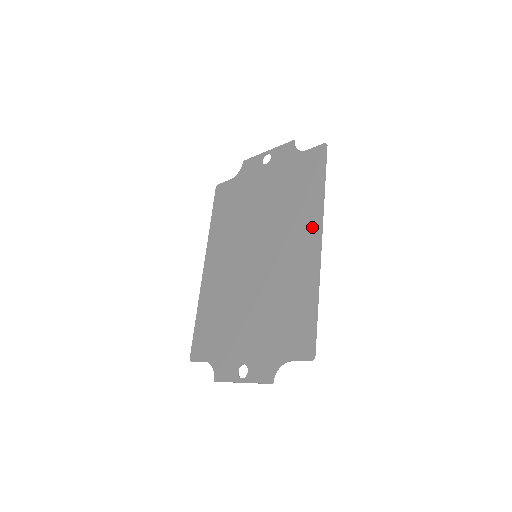
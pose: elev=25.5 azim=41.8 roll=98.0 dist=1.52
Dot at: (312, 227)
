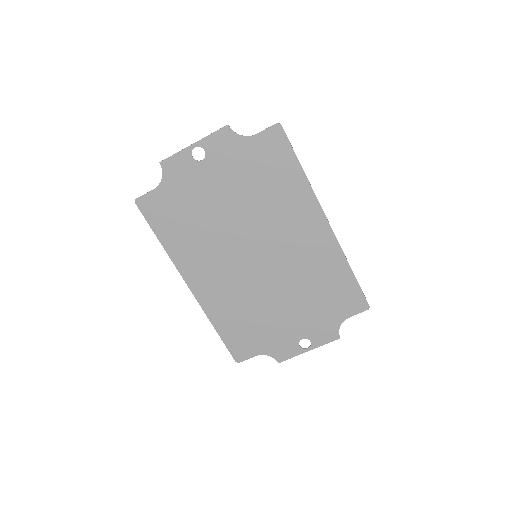
Dot at: (311, 212)
